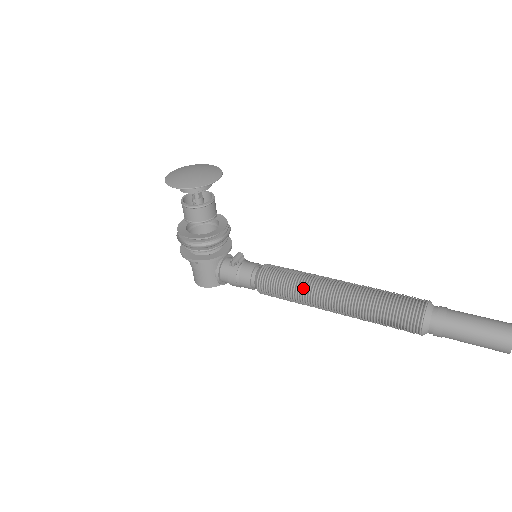
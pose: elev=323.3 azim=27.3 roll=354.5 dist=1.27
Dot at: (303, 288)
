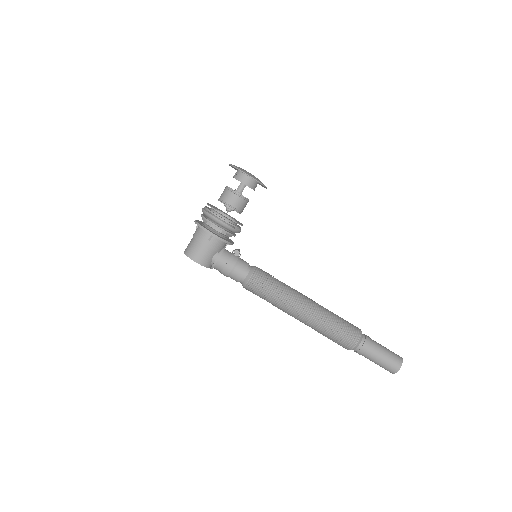
Dot at: (287, 291)
